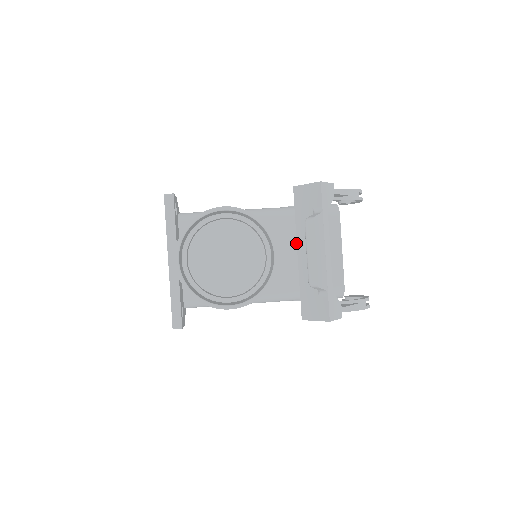
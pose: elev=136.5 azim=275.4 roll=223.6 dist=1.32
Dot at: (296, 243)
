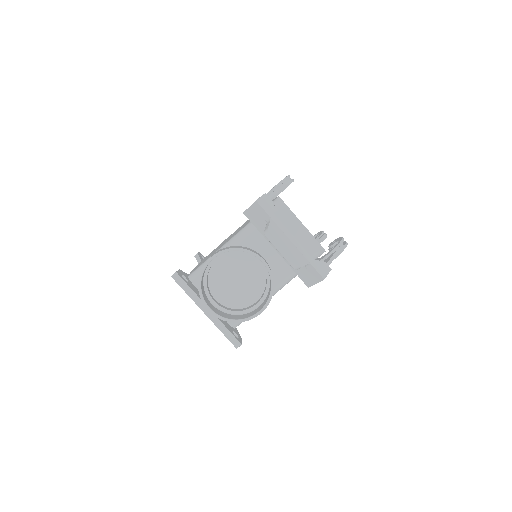
Dot at: occluded
